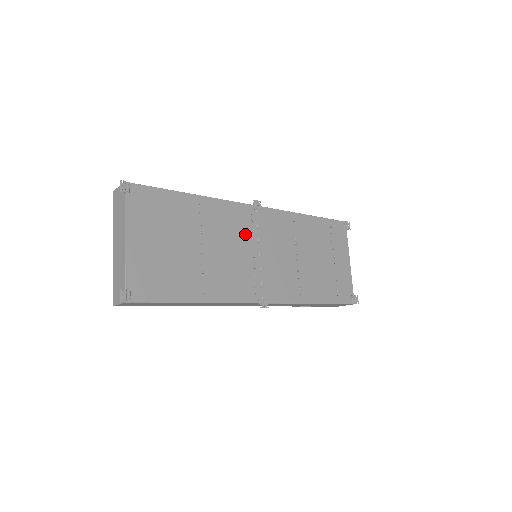
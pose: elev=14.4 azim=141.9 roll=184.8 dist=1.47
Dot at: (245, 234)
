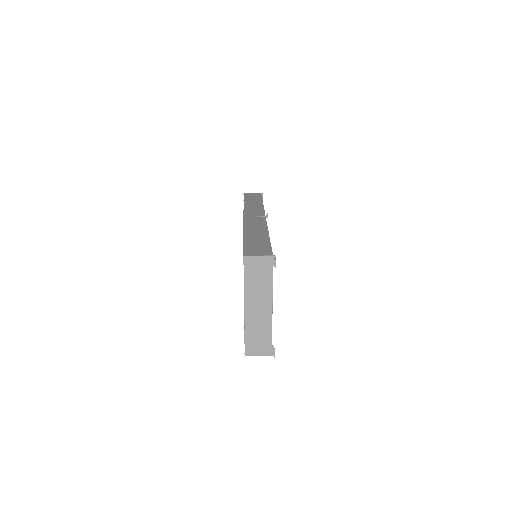
Dot at: occluded
